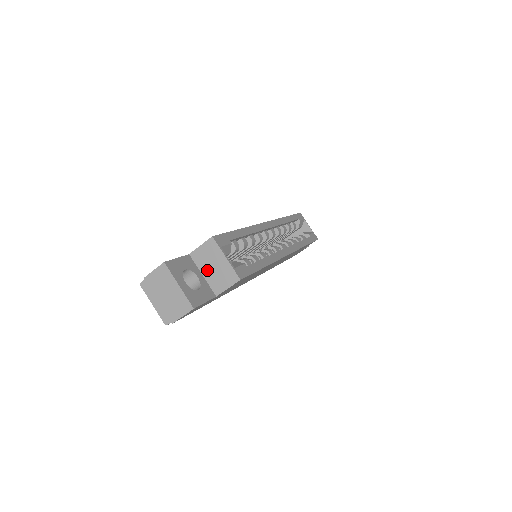
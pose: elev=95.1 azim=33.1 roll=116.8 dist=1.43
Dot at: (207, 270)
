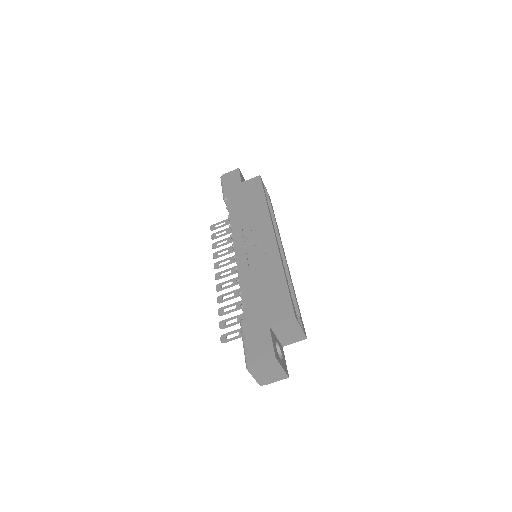
Dot at: (282, 334)
